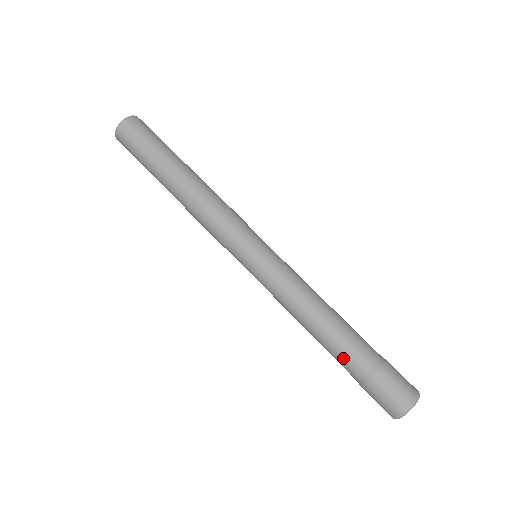
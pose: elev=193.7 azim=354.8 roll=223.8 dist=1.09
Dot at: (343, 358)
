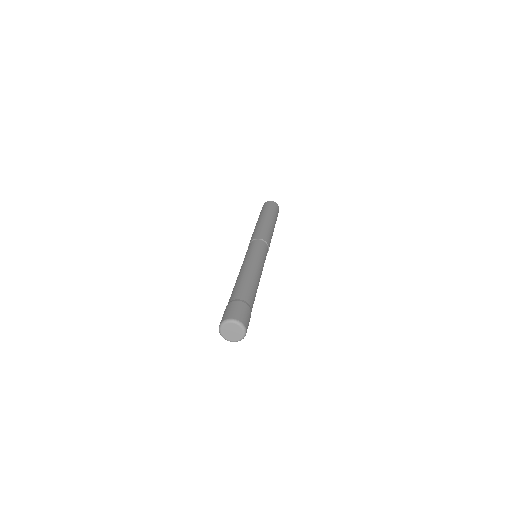
Dot at: occluded
